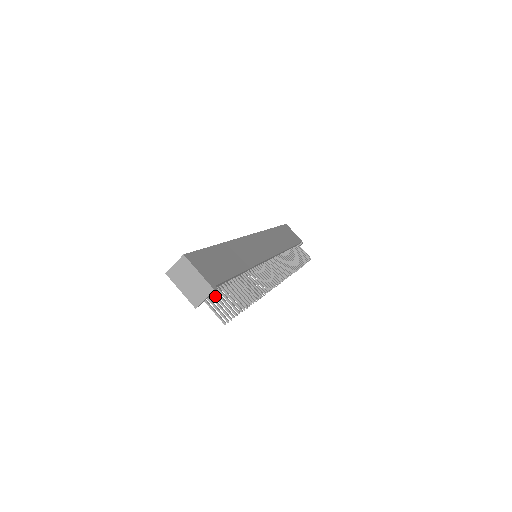
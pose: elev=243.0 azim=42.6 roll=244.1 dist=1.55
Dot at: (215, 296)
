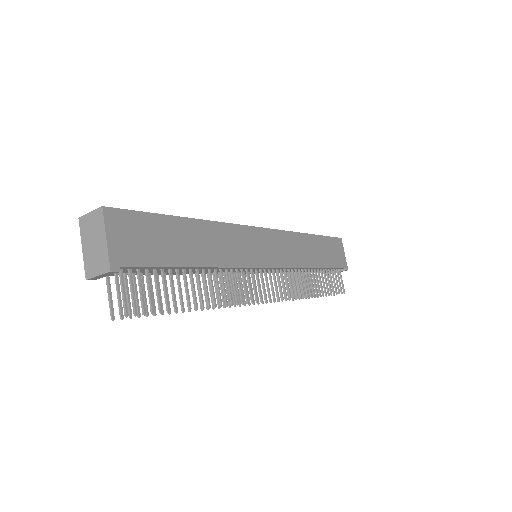
Dot at: (133, 278)
